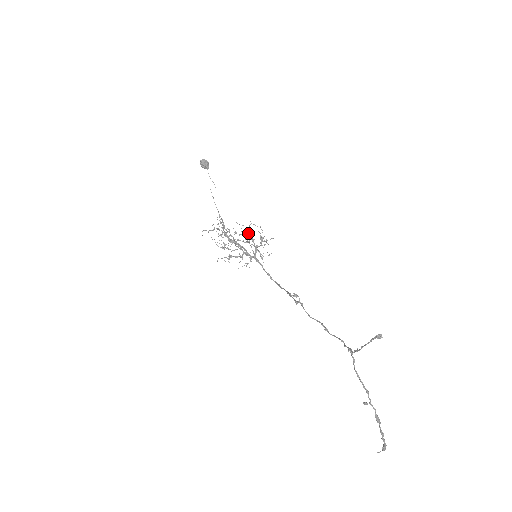
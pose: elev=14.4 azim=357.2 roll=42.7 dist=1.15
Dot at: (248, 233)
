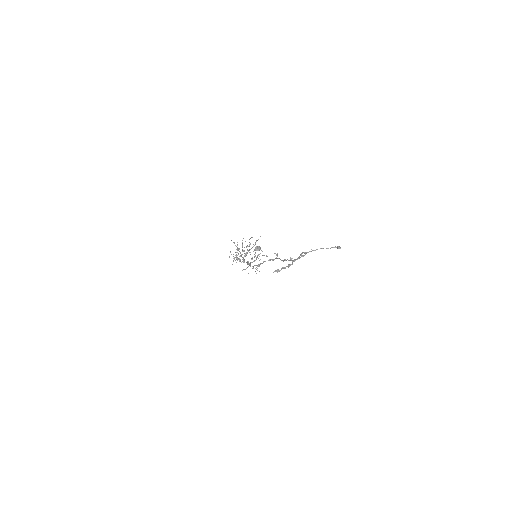
Dot at: (259, 256)
